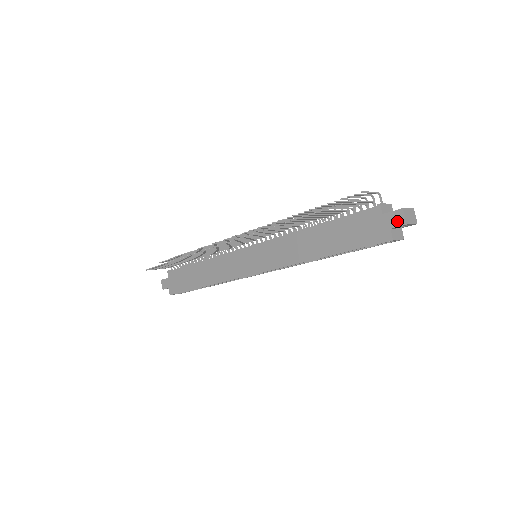
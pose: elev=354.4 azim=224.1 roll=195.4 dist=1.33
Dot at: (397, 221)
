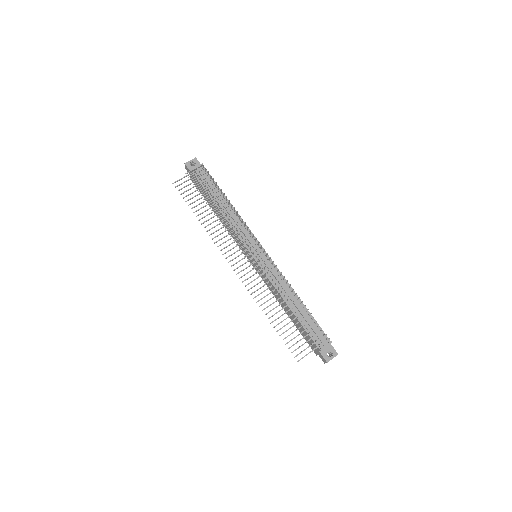
Dot at: (322, 359)
